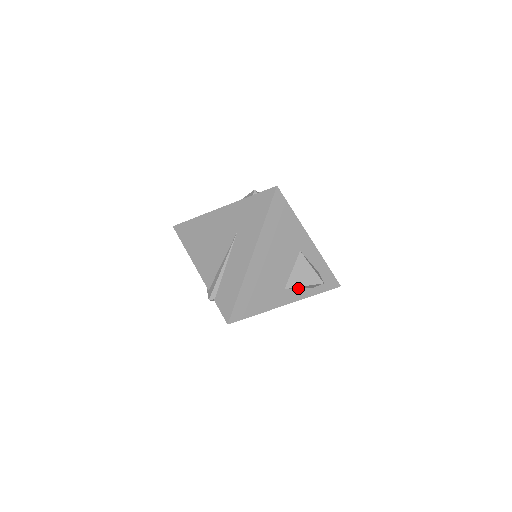
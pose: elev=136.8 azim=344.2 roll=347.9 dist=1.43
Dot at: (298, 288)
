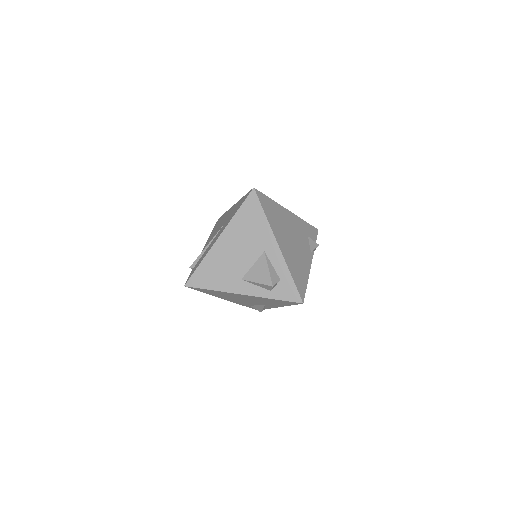
Dot at: (255, 284)
